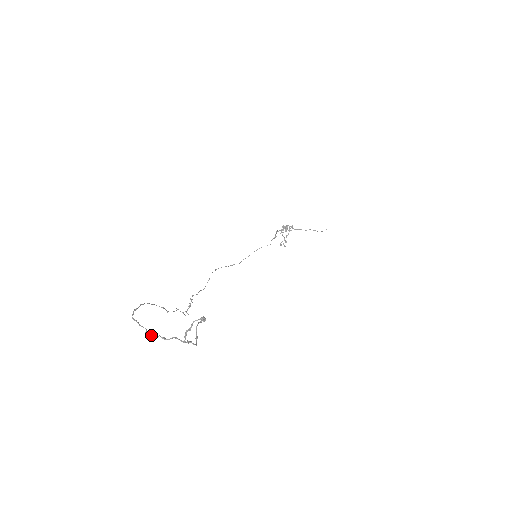
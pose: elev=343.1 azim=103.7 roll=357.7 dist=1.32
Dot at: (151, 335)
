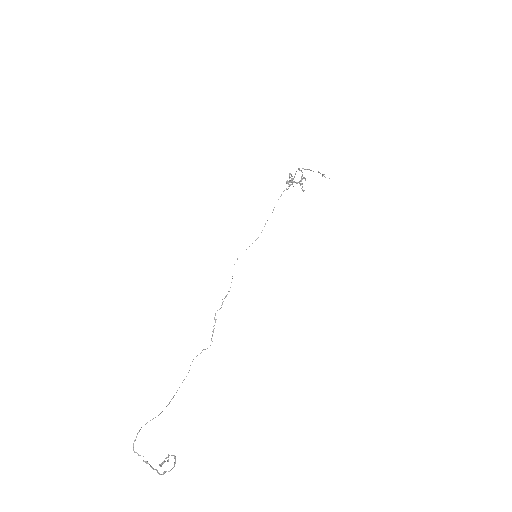
Dot at: (147, 462)
